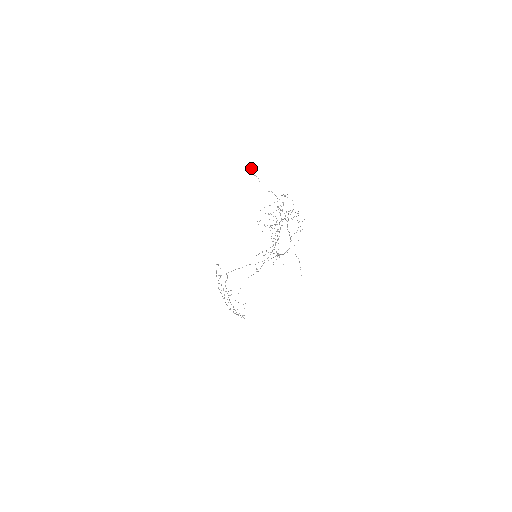
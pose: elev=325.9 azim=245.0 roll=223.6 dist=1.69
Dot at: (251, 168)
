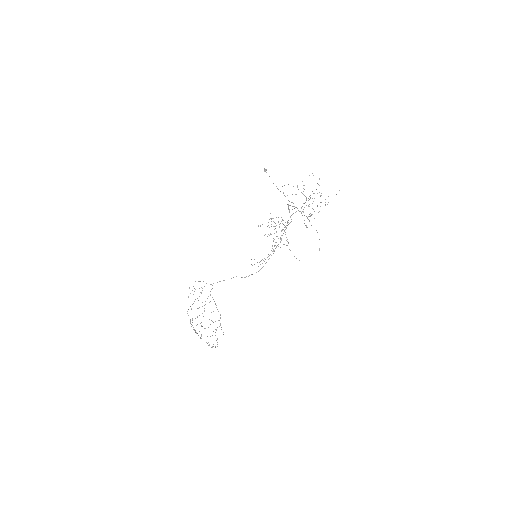
Dot at: (265, 169)
